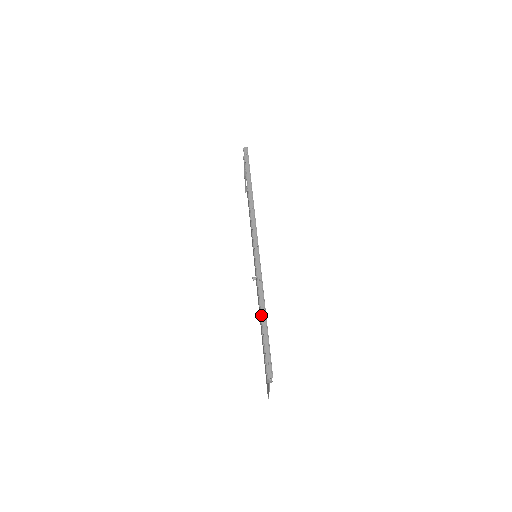
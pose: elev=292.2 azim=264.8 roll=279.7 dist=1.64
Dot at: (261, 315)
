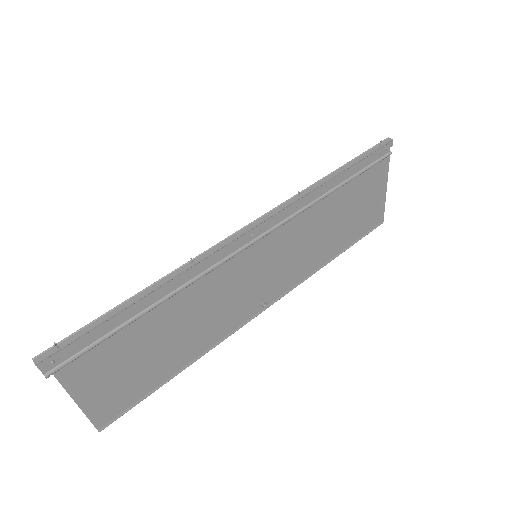
Dot at: (137, 295)
